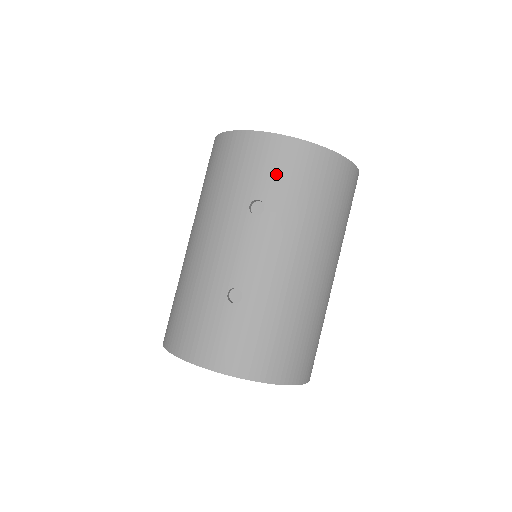
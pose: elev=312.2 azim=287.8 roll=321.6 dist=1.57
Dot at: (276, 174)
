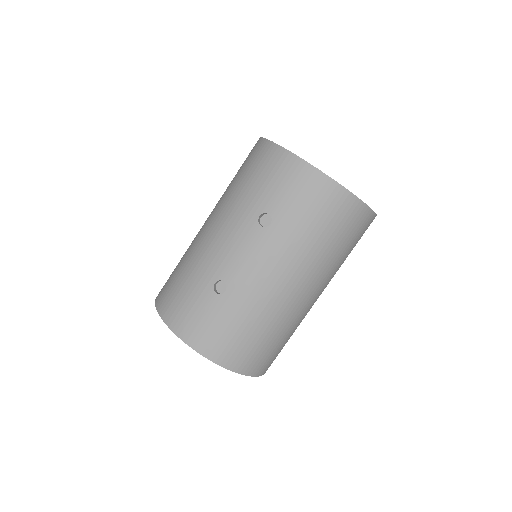
Dot at: (292, 197)
